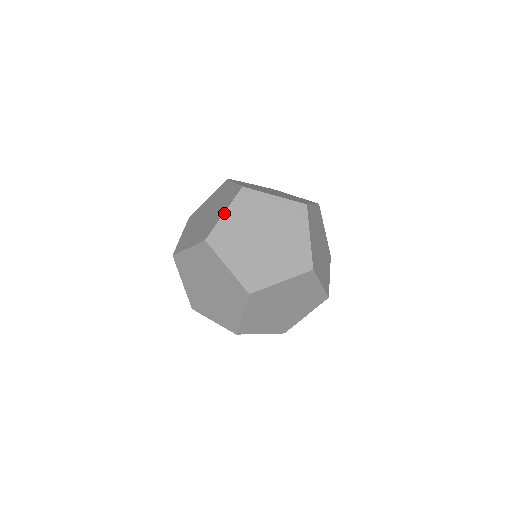
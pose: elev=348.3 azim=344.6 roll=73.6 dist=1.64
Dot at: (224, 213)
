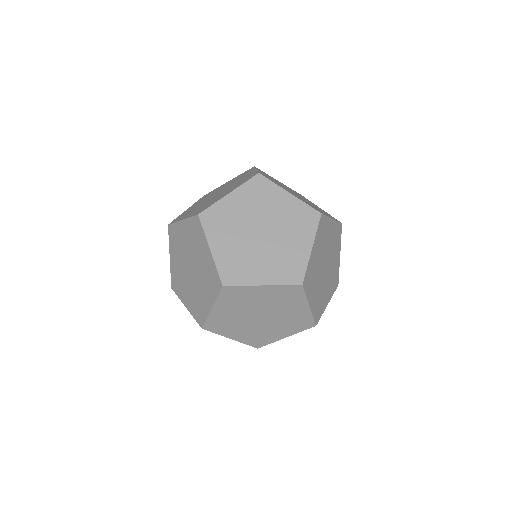
Dot at: (212, 309)
